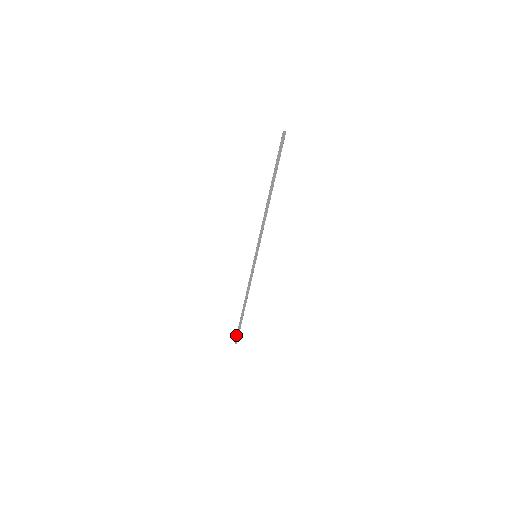
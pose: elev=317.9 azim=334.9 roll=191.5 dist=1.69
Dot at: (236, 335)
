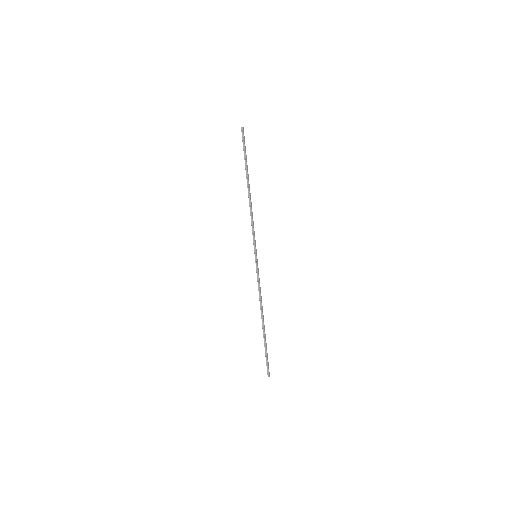
Dot at: (266, 365)
